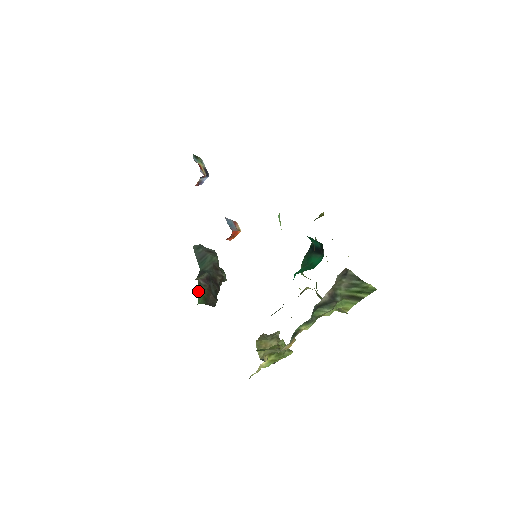
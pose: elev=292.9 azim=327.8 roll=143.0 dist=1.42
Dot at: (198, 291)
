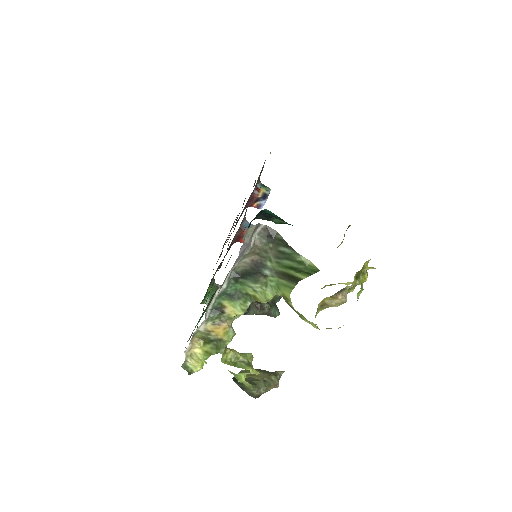
Dot at: (210, 292)
